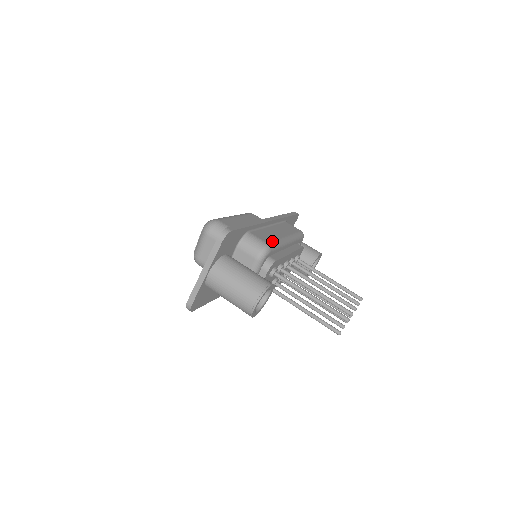
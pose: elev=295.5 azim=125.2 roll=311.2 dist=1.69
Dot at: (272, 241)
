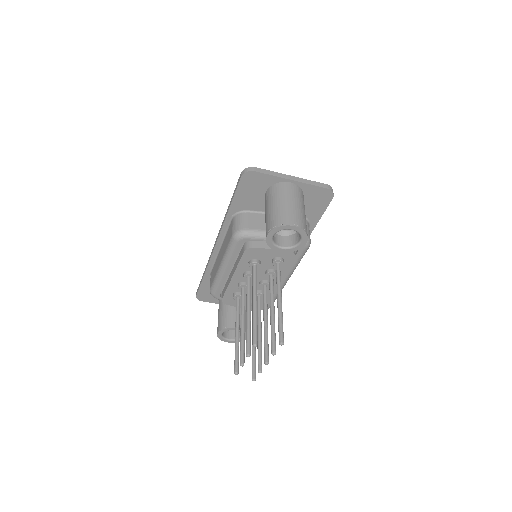
Dot at: occluded
